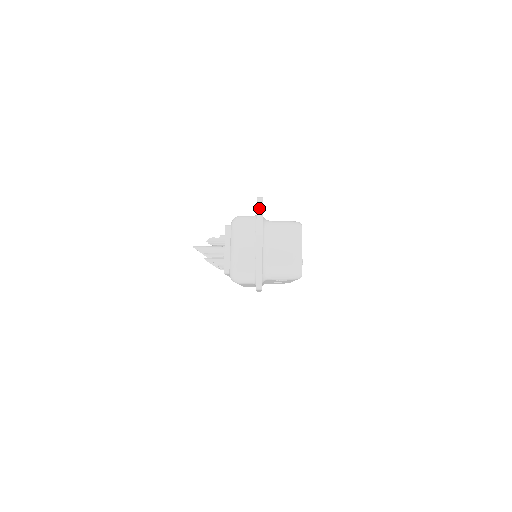
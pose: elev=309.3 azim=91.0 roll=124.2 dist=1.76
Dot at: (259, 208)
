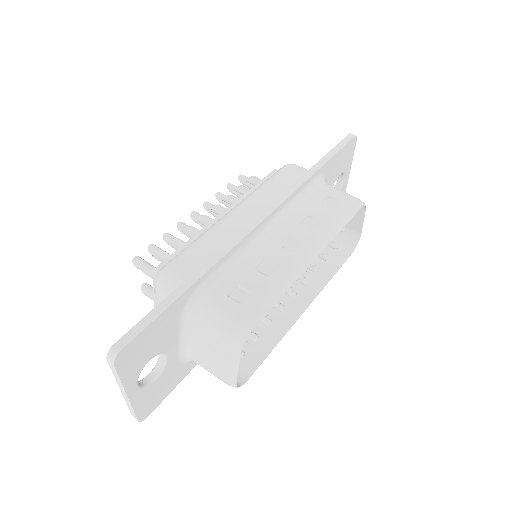
Dot at: (111, 366)
